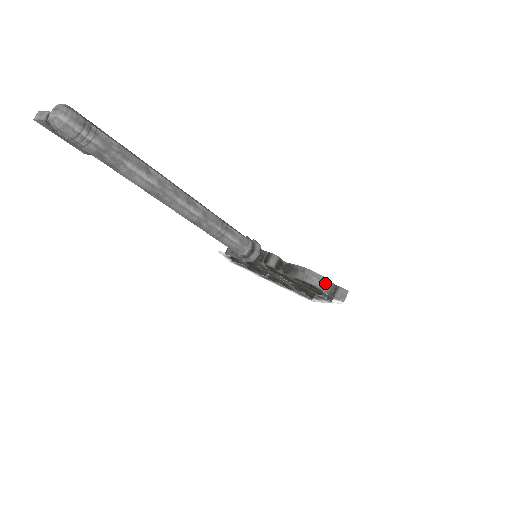
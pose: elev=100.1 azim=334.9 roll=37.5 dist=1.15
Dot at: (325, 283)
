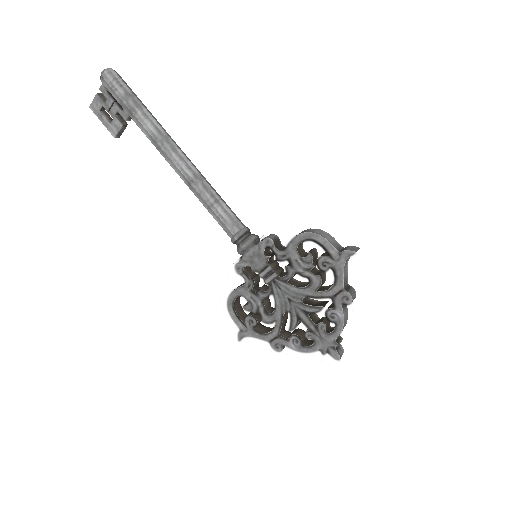
Dot at: occluded
